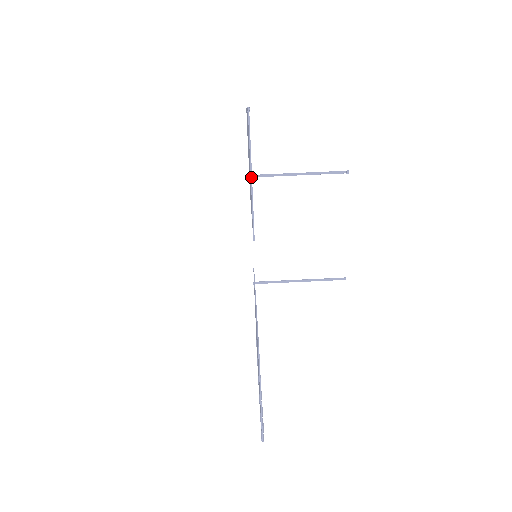
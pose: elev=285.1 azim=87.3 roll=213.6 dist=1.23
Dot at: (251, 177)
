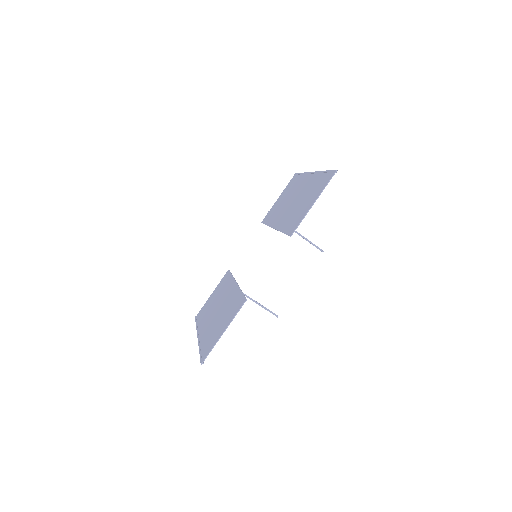
Dot at: occluded
